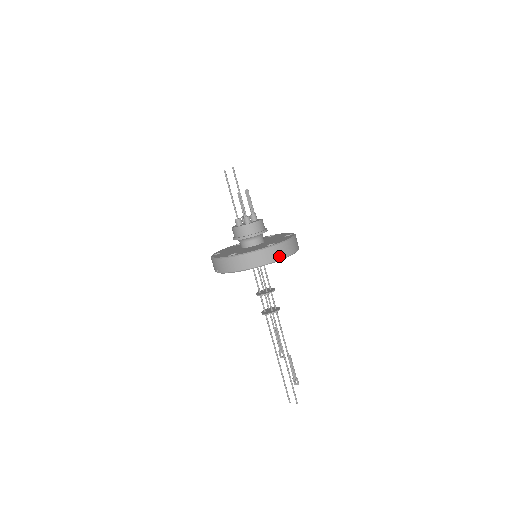
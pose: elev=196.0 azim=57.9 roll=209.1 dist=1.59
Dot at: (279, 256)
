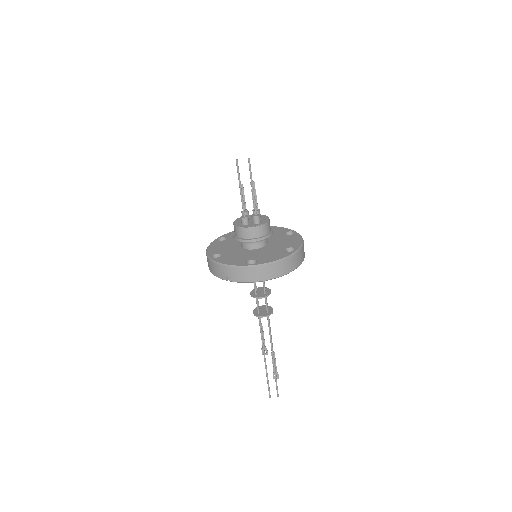
Dot at: (299, 262)
